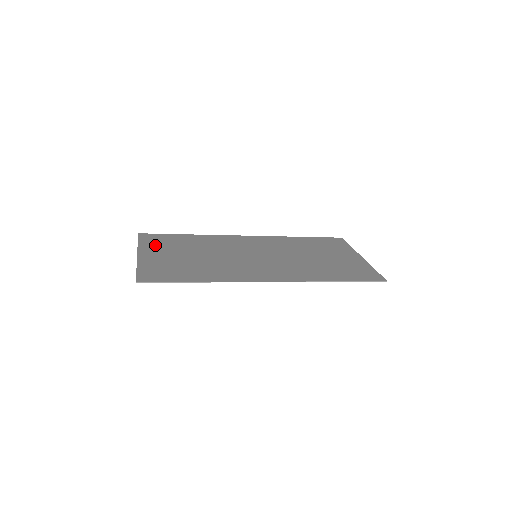
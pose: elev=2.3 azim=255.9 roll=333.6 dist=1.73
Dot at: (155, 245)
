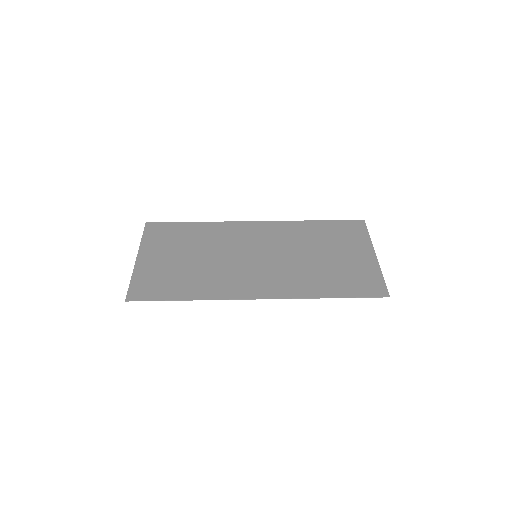
Dot at: (157, 242)
